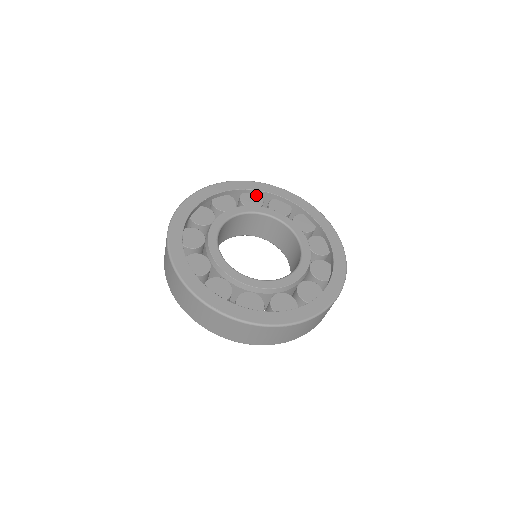
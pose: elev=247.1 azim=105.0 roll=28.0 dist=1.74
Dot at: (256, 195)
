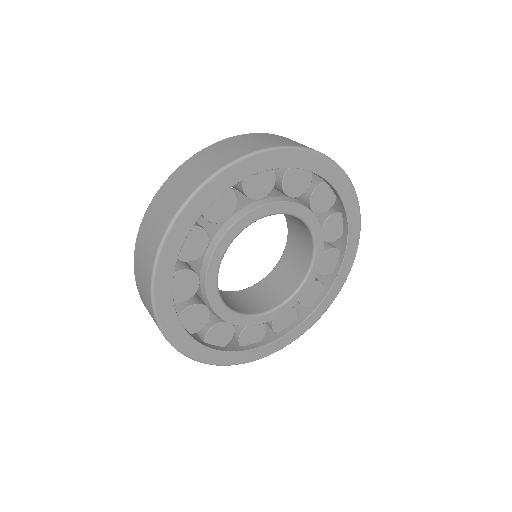
Dot at: (307, 172)
